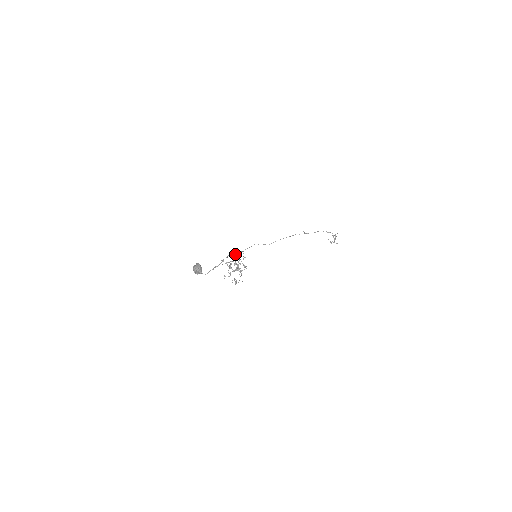
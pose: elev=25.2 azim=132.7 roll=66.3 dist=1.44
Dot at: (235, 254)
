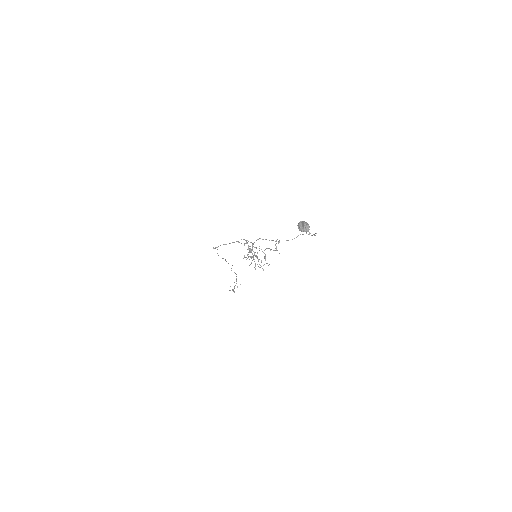
Dot at: occluded
